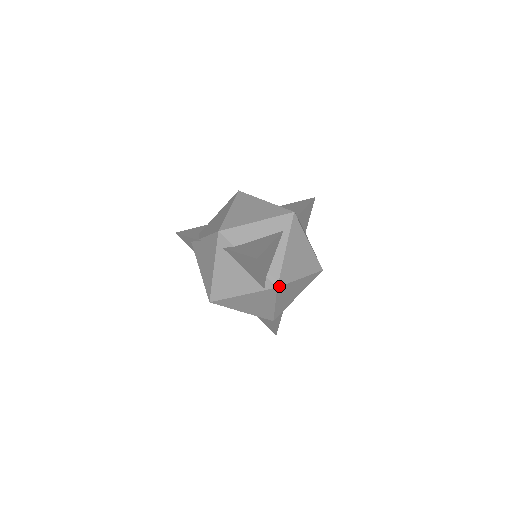
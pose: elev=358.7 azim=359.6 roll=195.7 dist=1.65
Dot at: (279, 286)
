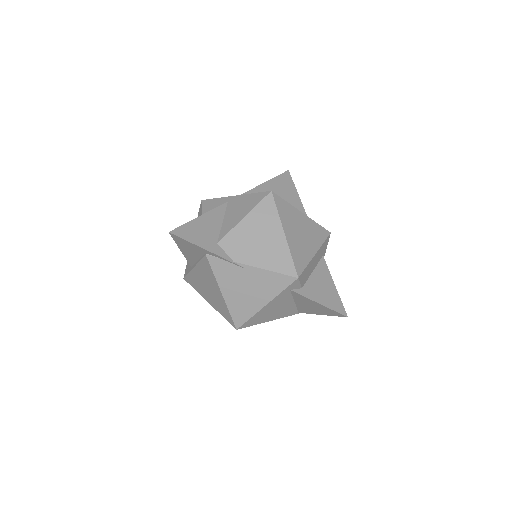
Dot at: occluded
